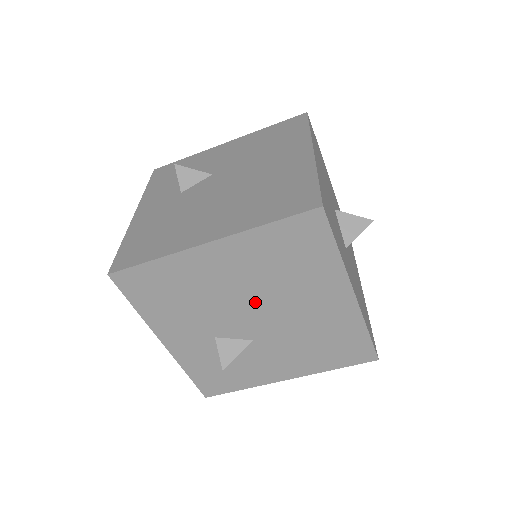
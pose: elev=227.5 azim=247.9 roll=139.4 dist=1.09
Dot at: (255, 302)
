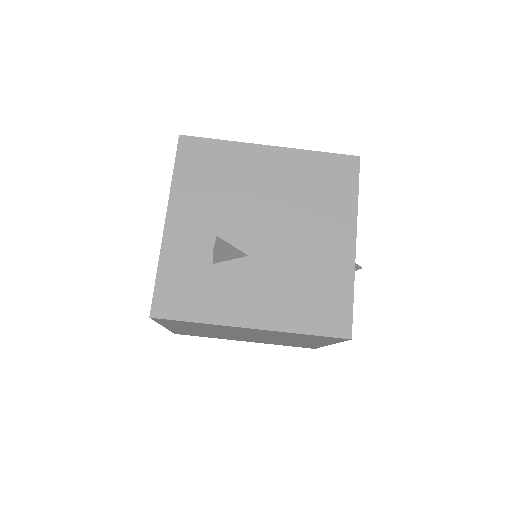
Dot at: (274, 214)
